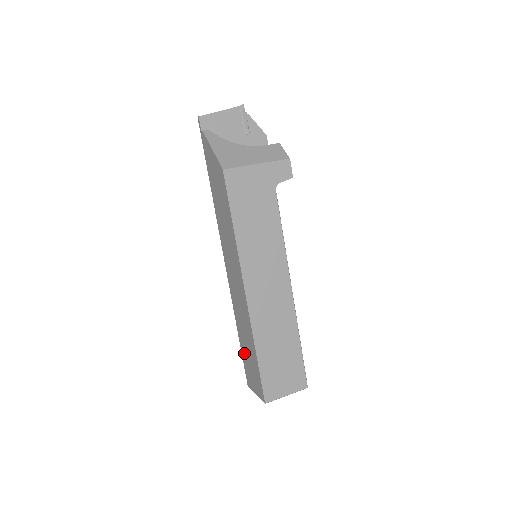
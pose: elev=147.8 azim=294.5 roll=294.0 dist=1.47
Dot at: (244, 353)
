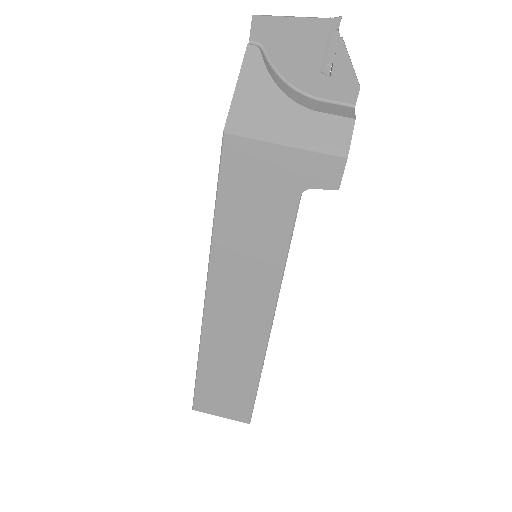
Dot at: occluded
